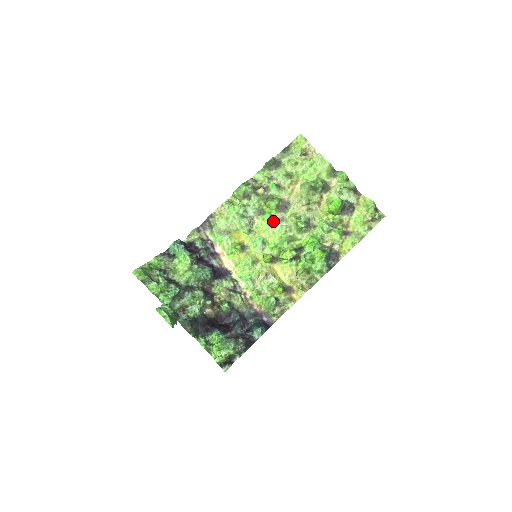
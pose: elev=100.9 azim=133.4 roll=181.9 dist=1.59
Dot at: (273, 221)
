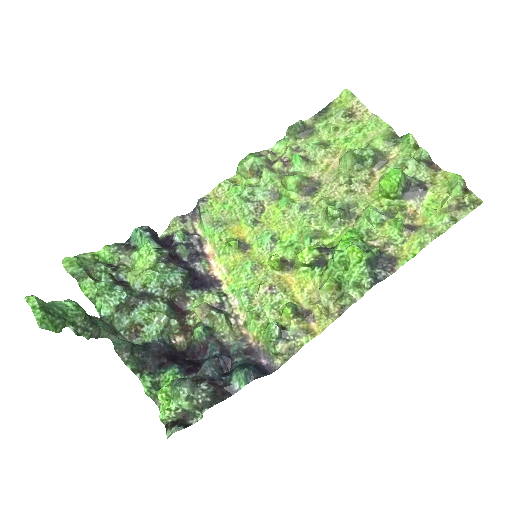
Dot at: (291, 208)
